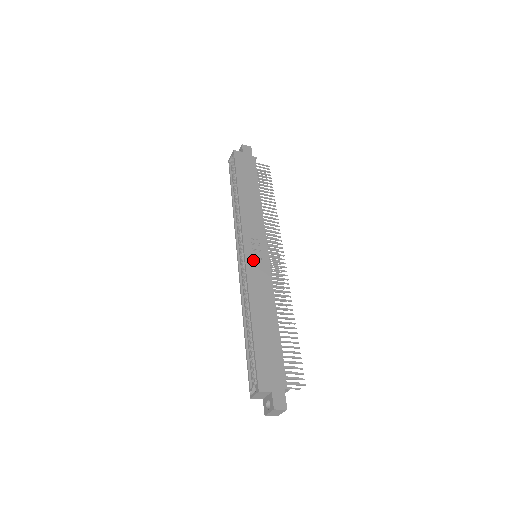
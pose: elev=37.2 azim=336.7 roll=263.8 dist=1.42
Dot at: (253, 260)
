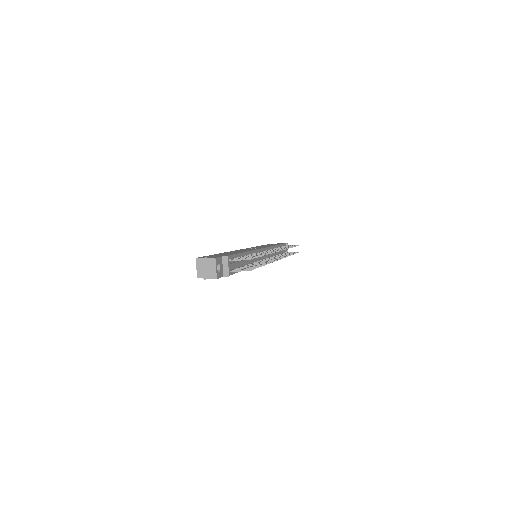
Dot at: occluded
